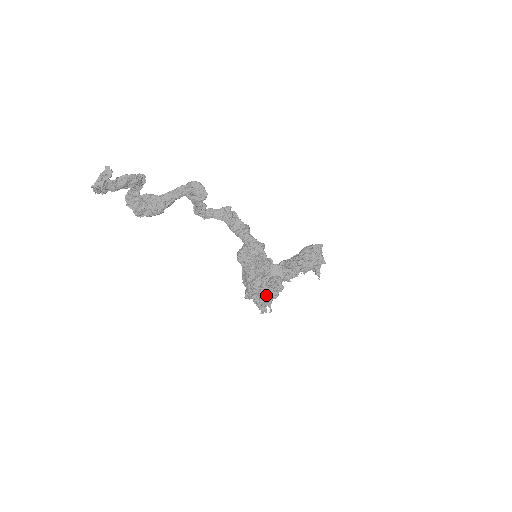
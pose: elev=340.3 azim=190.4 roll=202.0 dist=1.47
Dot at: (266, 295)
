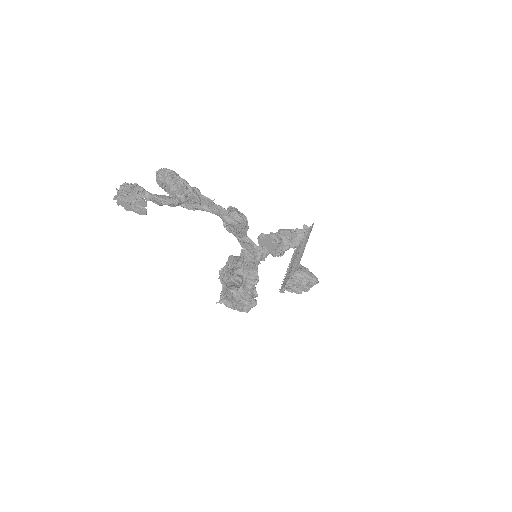
Dot at: occluded
